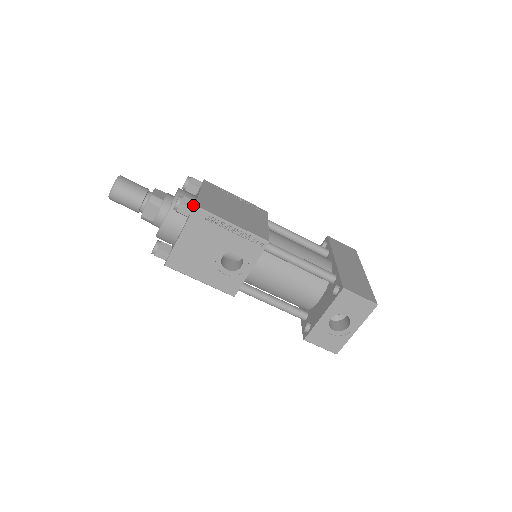
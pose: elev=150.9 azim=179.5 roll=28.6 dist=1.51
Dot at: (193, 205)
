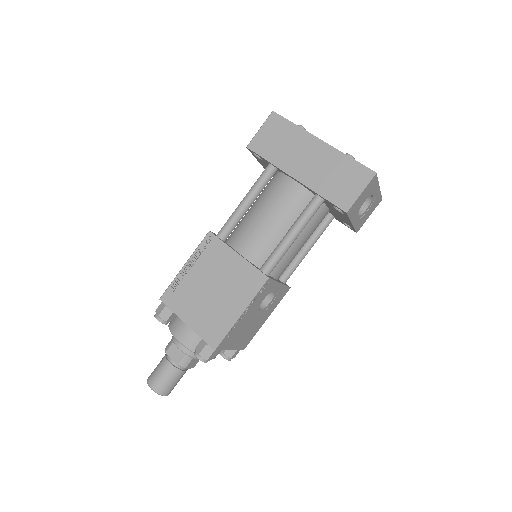
Dot at: (210, 348)
